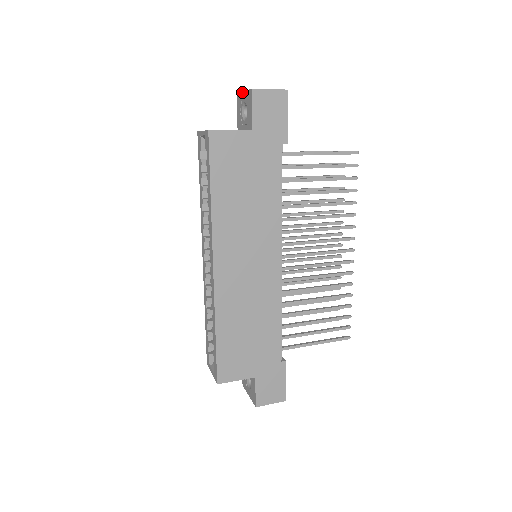
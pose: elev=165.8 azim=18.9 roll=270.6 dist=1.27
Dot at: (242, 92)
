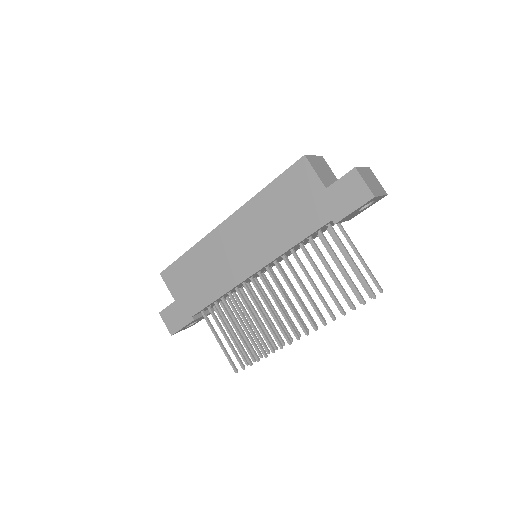
Dot at: (364, 167)
